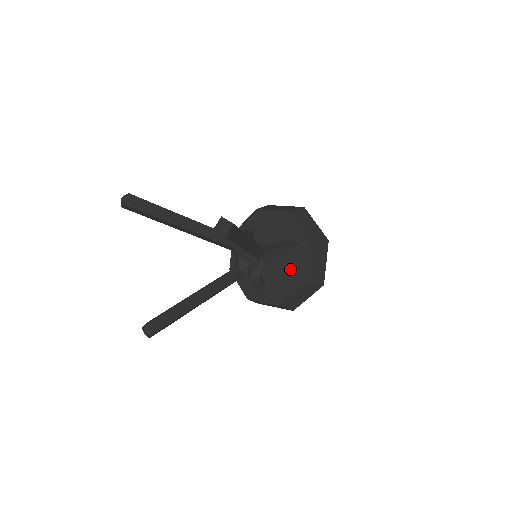
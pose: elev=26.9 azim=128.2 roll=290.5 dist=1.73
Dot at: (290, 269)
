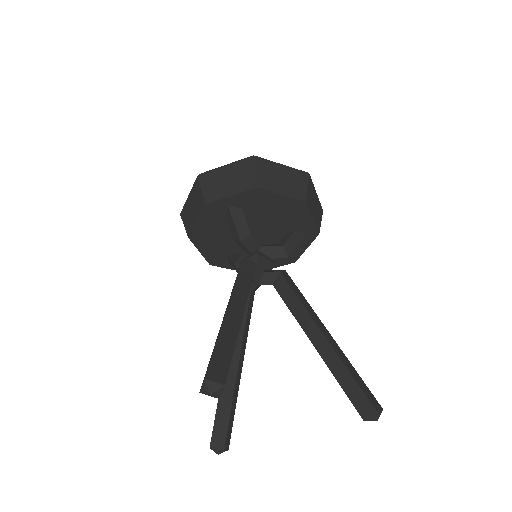
Dot at: occluded
